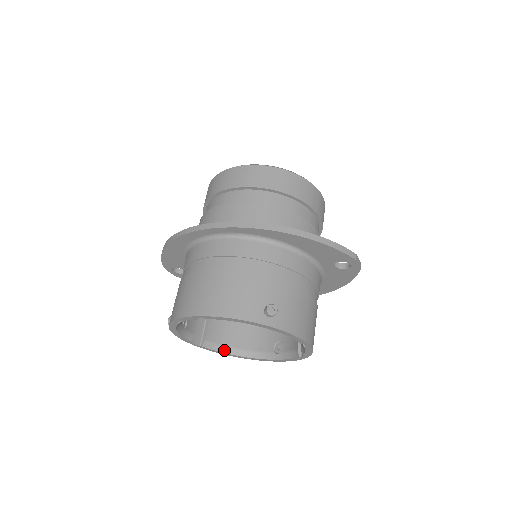
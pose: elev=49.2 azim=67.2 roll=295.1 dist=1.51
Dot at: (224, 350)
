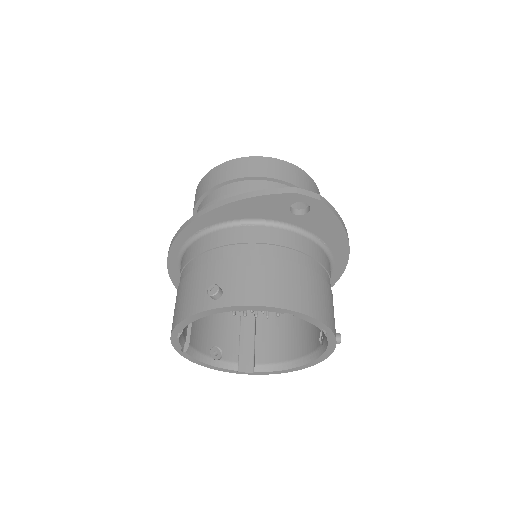
Dot at: (281, 367)
